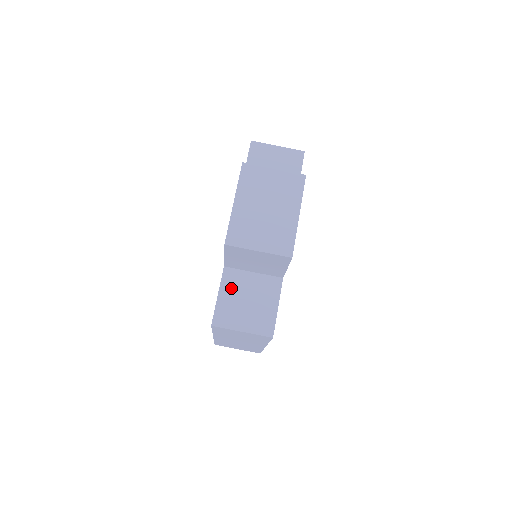
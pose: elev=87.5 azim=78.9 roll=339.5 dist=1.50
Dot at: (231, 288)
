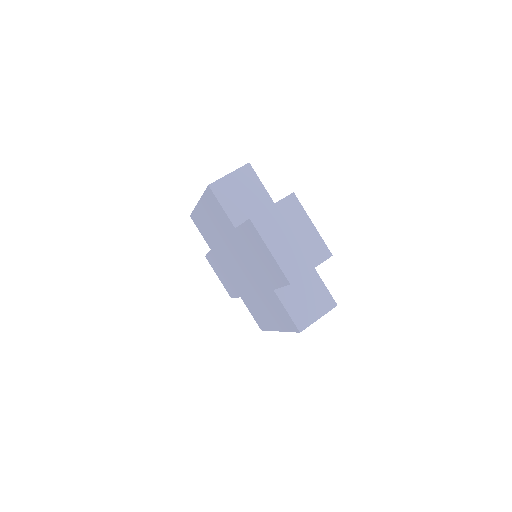
Dot at: (290, 299)
